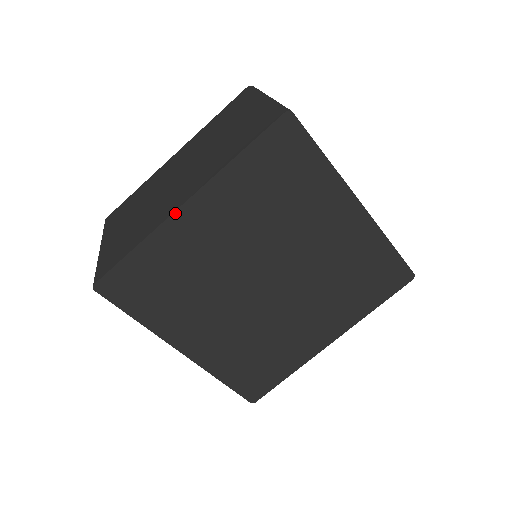
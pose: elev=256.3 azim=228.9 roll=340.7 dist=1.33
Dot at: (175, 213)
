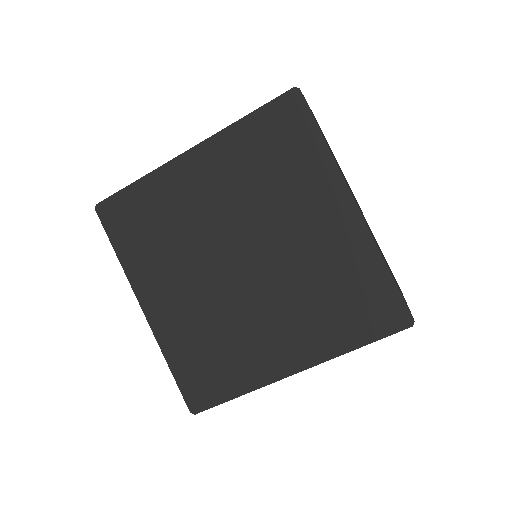
Dot at: (178, 158)
